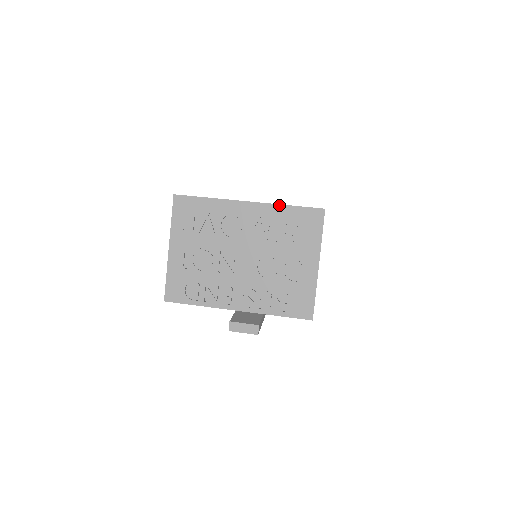
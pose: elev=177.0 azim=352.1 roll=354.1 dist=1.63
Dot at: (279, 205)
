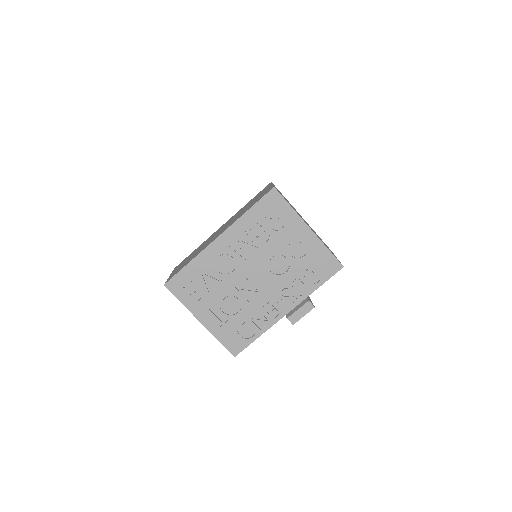
Dot at: (241, 217)
